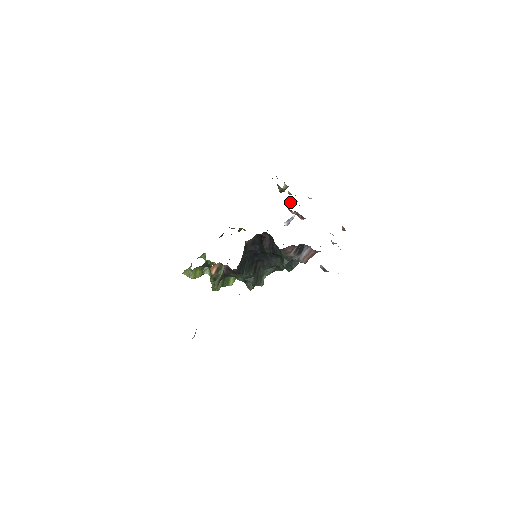
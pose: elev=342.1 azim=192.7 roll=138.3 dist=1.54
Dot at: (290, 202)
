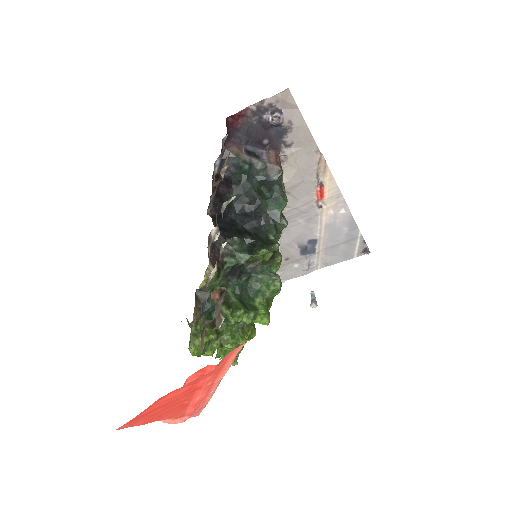
Dot at: occluded
